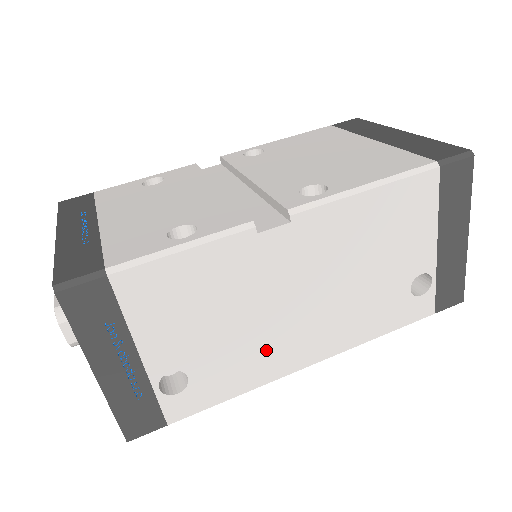
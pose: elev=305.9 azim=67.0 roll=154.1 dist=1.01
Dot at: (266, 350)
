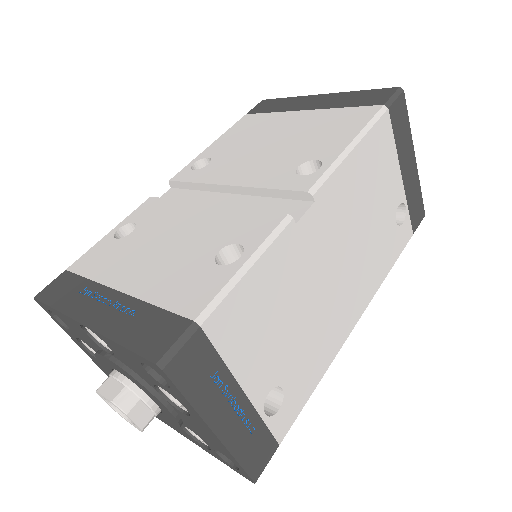
Dot at: (326, 329)
